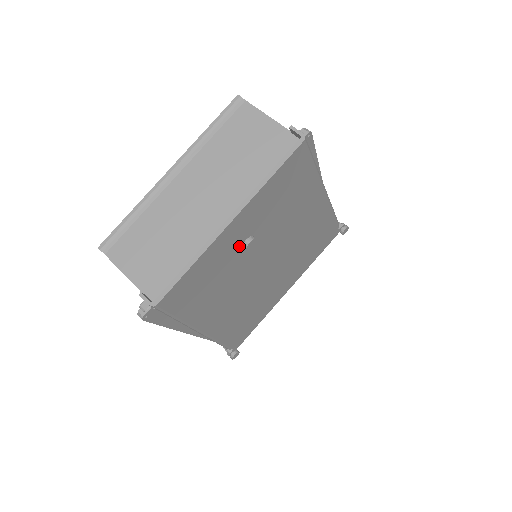
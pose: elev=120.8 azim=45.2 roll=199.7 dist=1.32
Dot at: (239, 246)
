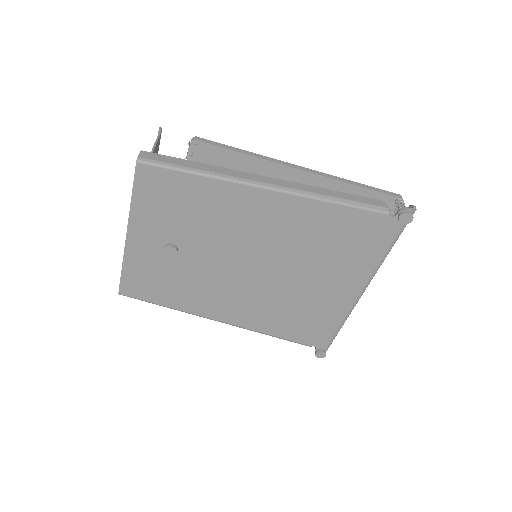
Dot at: occluded
